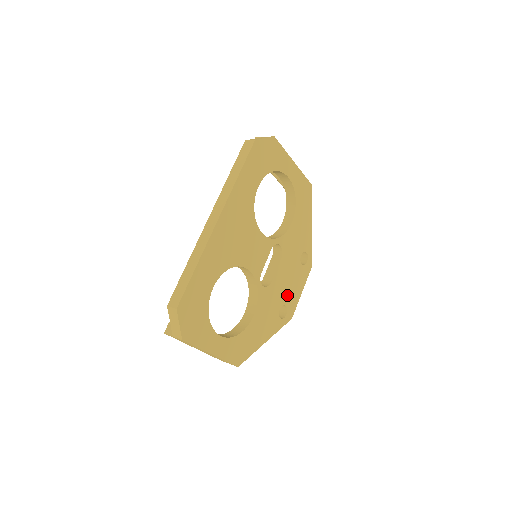
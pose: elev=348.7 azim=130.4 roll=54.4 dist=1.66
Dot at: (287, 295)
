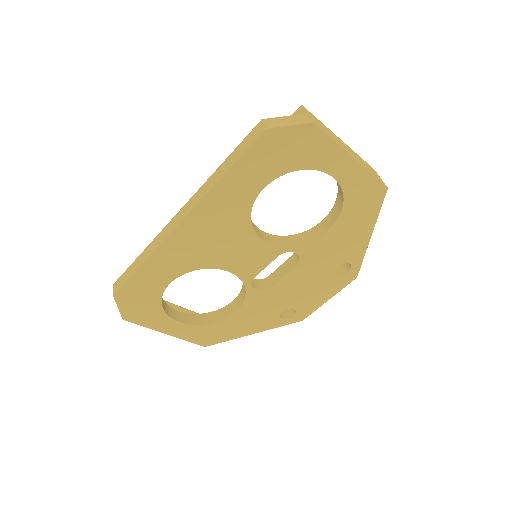
Dot at: (299, 300)
